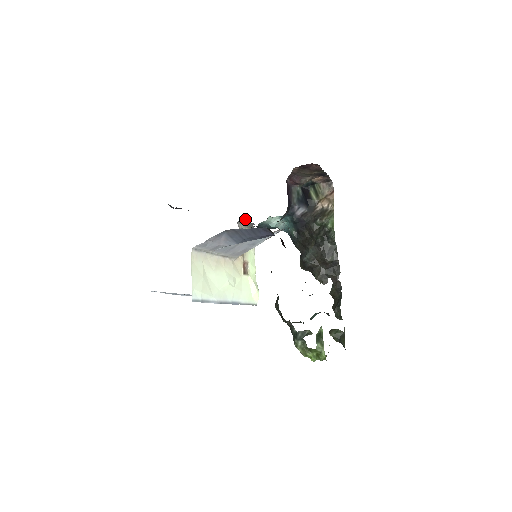
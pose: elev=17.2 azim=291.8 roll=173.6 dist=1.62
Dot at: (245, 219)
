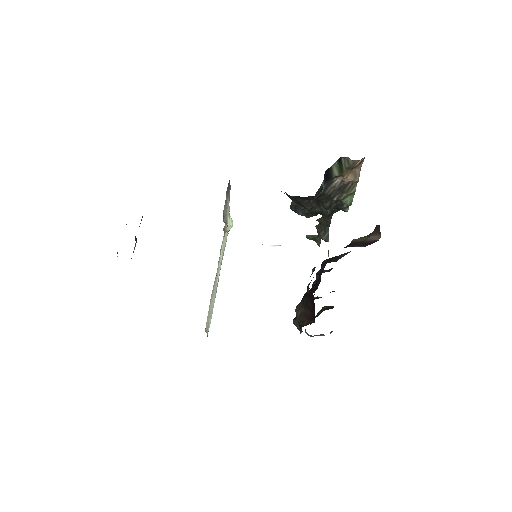
Dot at: occluded
